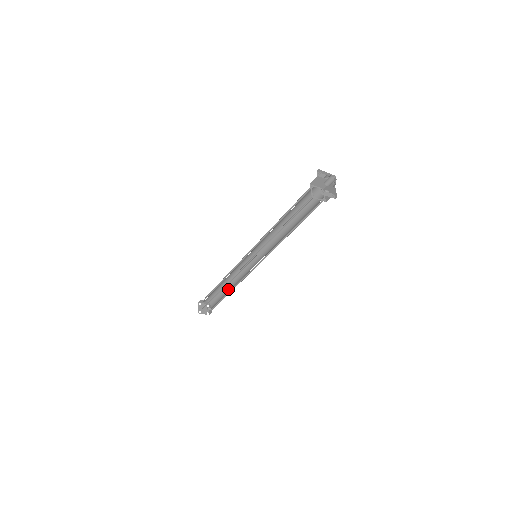
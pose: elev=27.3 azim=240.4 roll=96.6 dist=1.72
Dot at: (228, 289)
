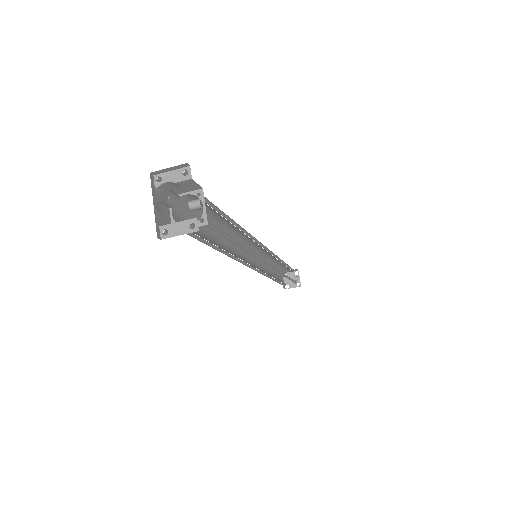
Dot at: occluded
